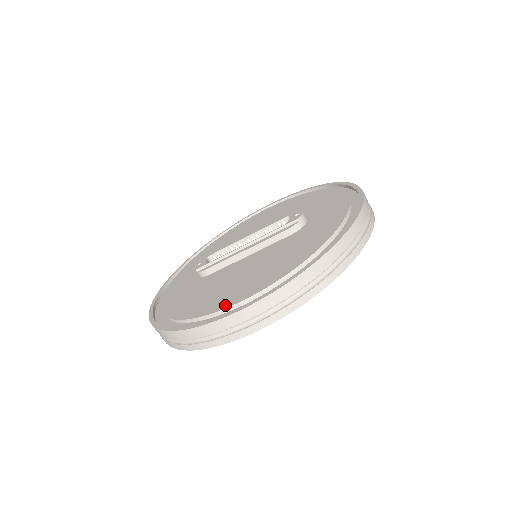
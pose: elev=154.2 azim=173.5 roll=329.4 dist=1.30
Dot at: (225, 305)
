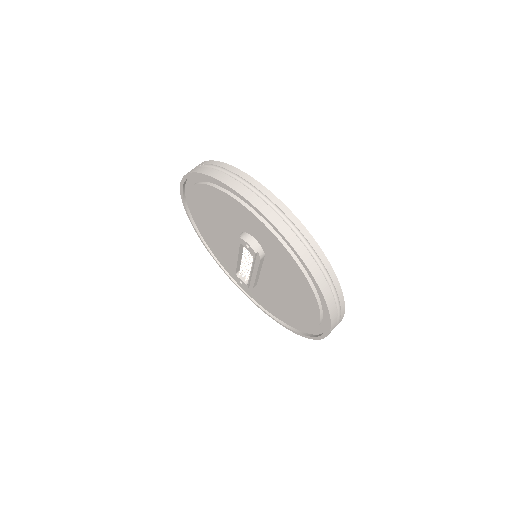
Dot at: (312, 326)
